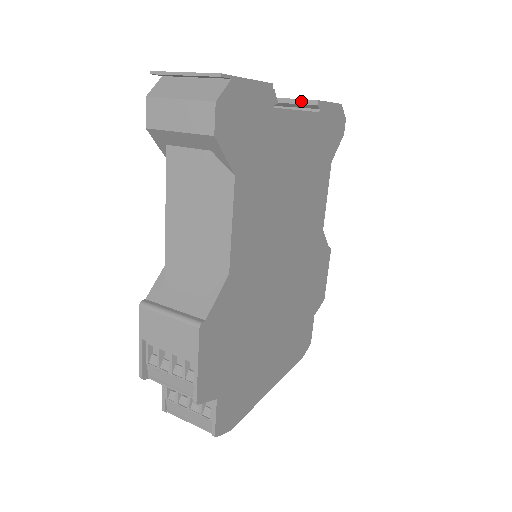
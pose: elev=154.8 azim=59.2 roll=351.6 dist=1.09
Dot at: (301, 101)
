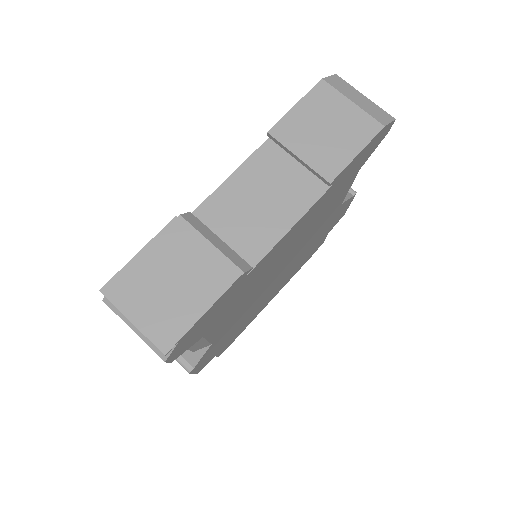
Dot at: (311, 169)
